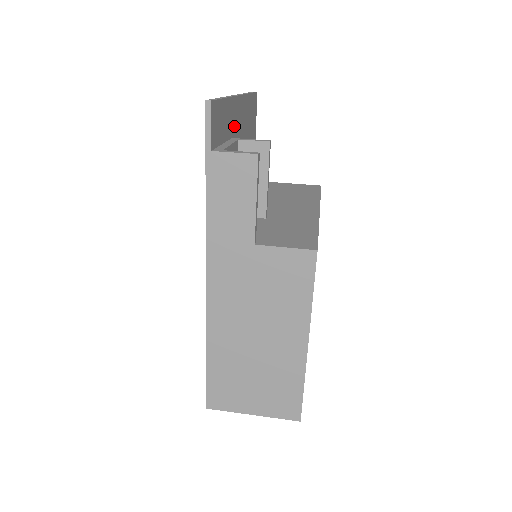
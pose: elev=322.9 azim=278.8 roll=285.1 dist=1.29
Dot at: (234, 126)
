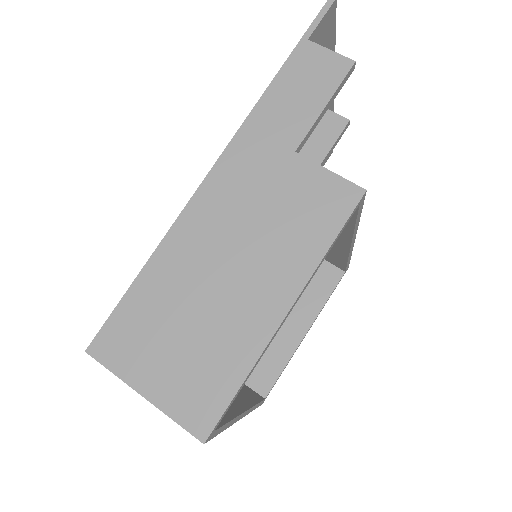
Dot at: occluded
